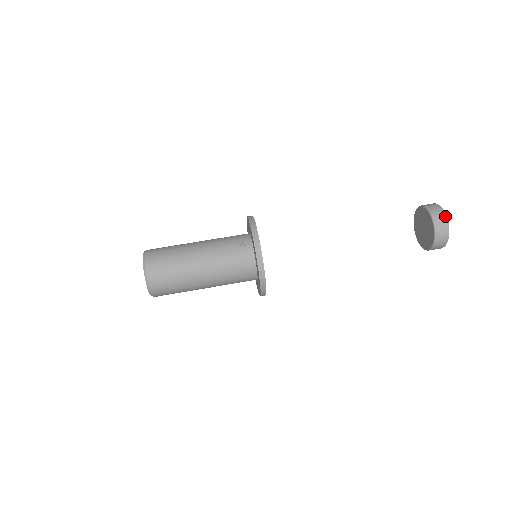
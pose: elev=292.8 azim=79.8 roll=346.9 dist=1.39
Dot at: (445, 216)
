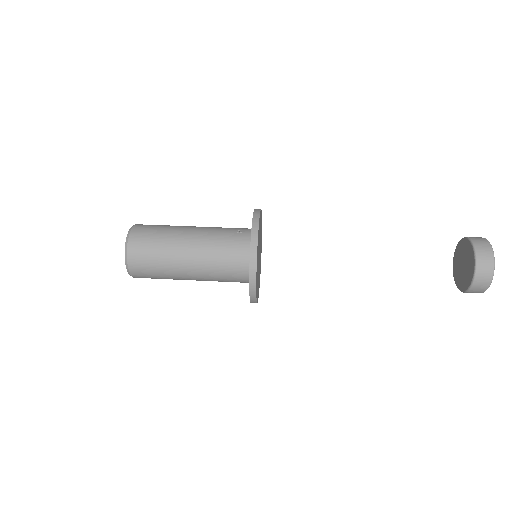
Dot at: (489, 245)
